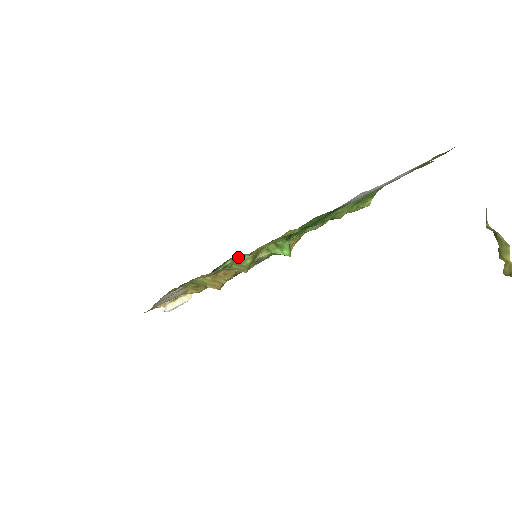
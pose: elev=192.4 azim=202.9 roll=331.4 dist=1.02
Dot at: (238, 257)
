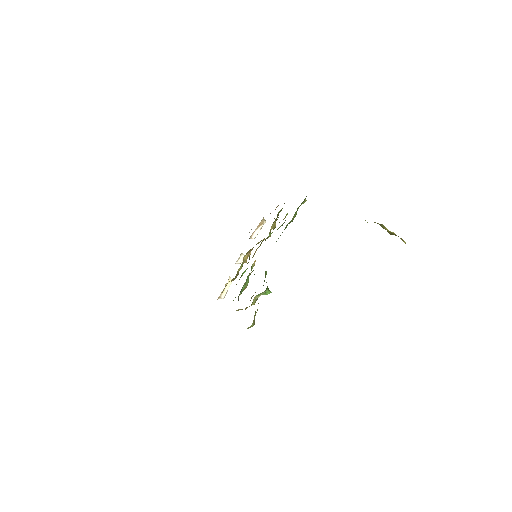
Dot at: (248, 327)
